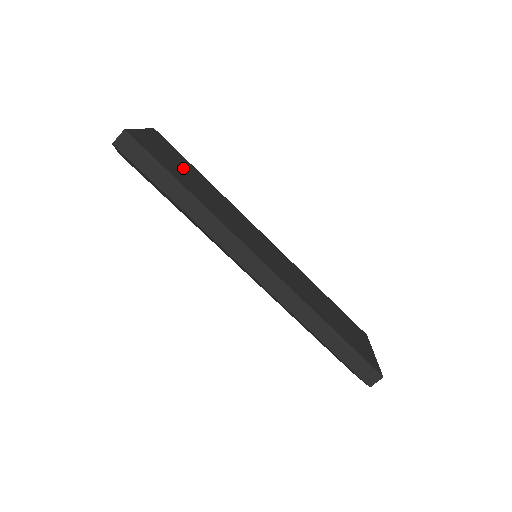
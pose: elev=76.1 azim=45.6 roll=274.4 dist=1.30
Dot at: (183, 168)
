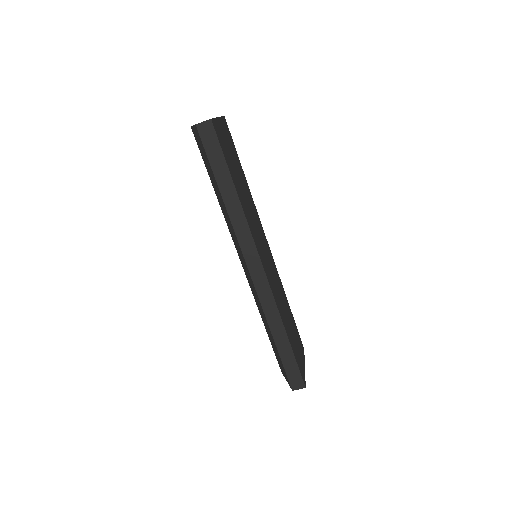
Dot at: (235, 163)
